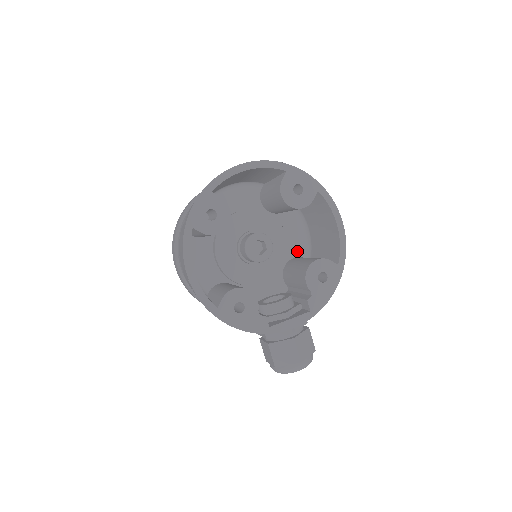
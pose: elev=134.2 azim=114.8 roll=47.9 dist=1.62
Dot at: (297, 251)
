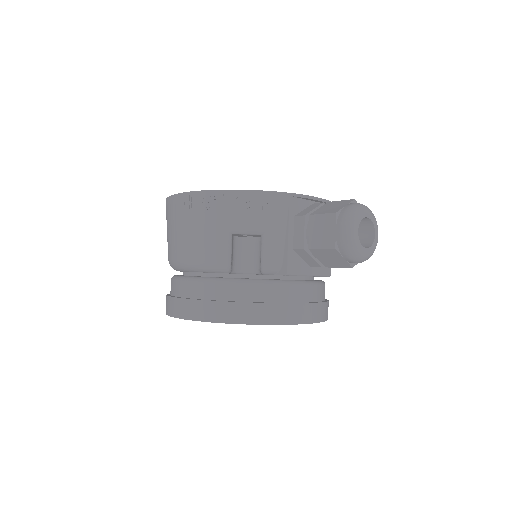
Dot at: occluded
